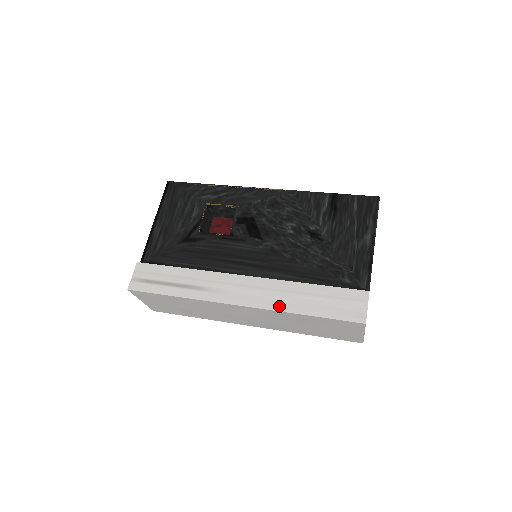
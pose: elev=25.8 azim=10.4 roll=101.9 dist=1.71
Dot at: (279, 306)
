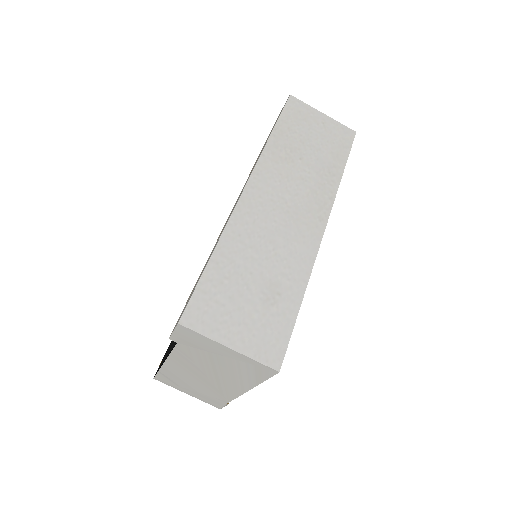
Dot at: (259, 156)
